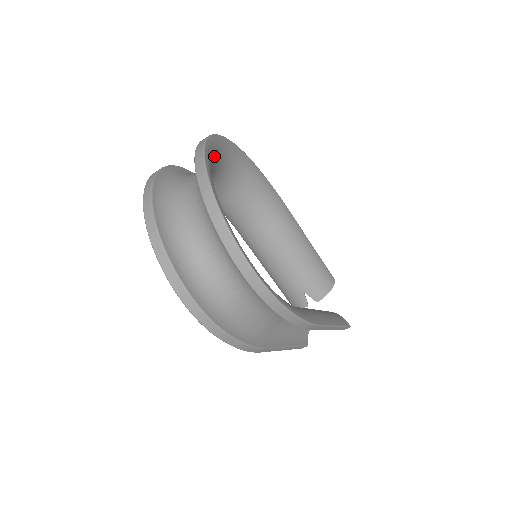
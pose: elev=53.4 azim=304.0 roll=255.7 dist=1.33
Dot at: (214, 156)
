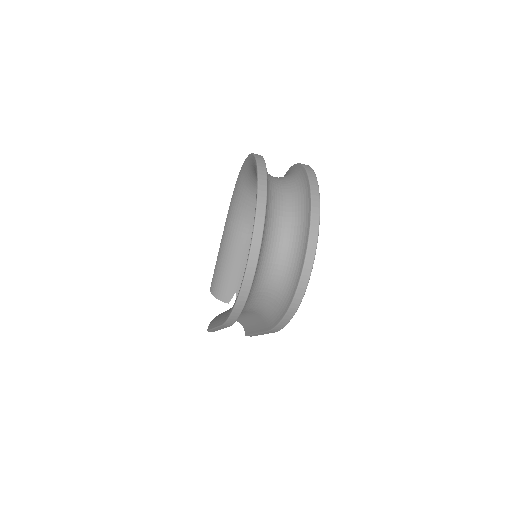
Dot at: occluded
